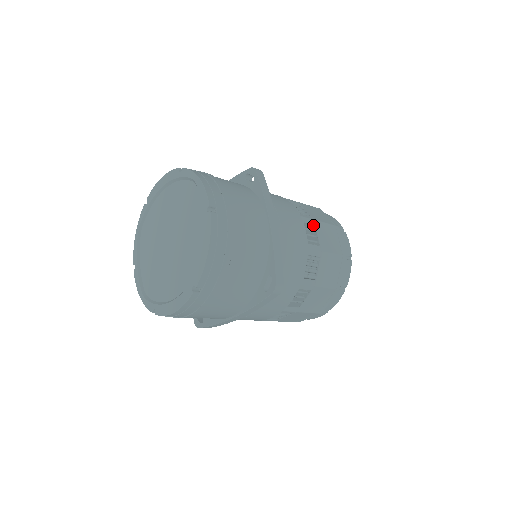
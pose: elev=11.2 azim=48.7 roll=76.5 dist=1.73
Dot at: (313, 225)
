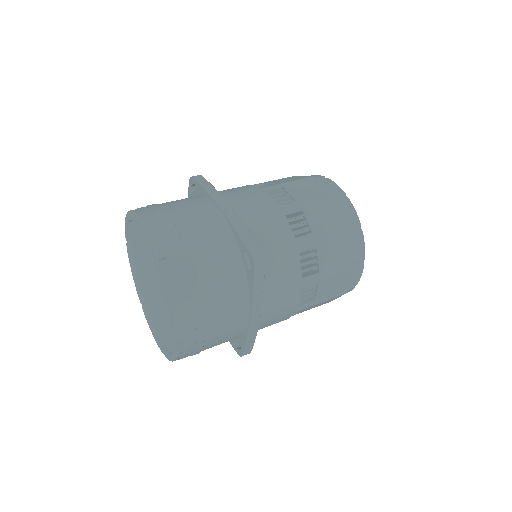
Dot at: (316, 283)
